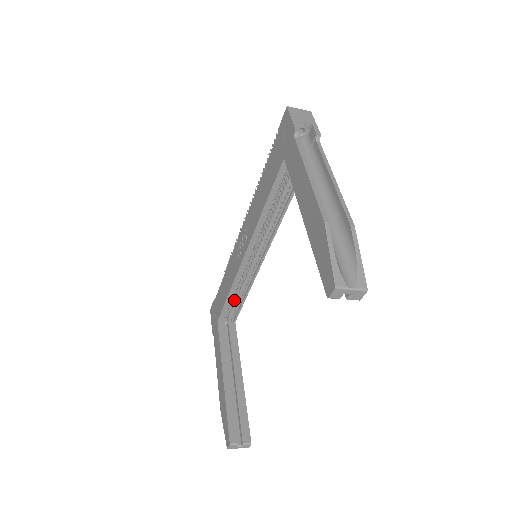
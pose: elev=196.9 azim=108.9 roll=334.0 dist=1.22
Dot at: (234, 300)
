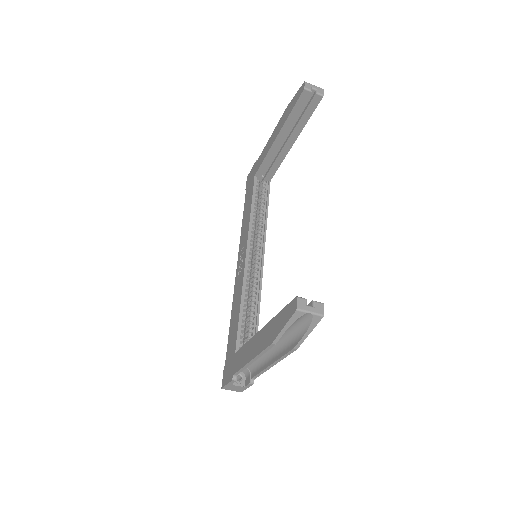
Dot at: (247, 328)
